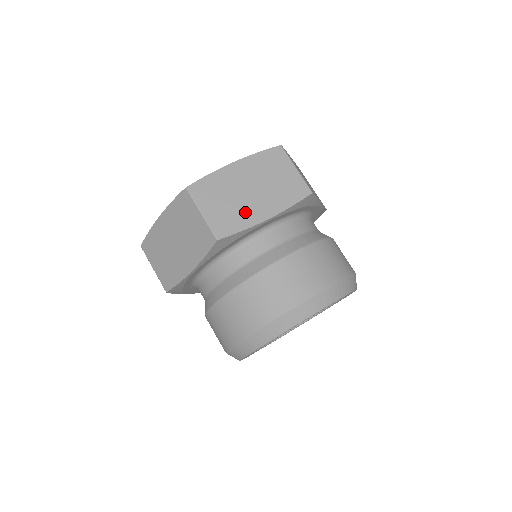
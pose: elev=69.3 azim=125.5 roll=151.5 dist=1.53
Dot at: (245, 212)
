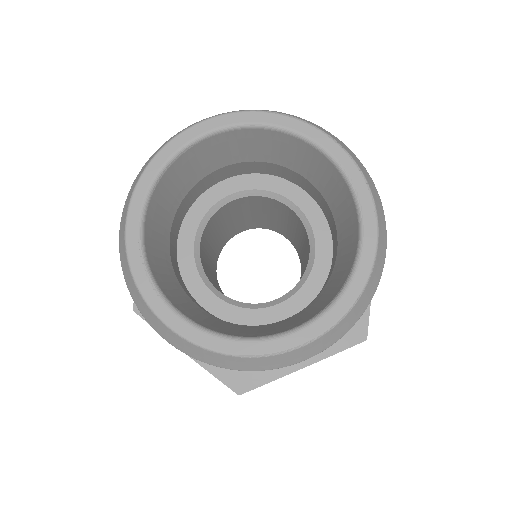
Dot at: occluded
